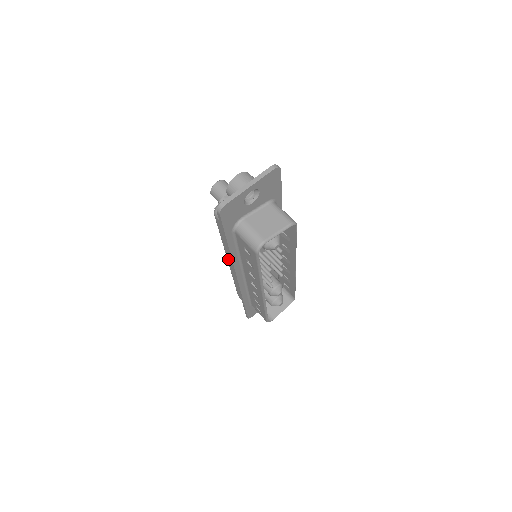
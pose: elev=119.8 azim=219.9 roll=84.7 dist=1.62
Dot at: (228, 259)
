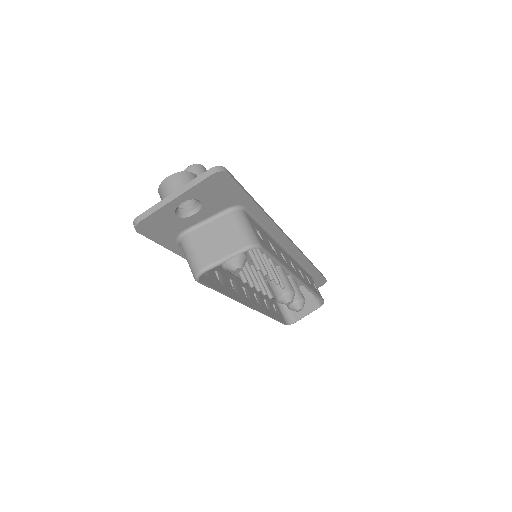
Dot at: occluded
